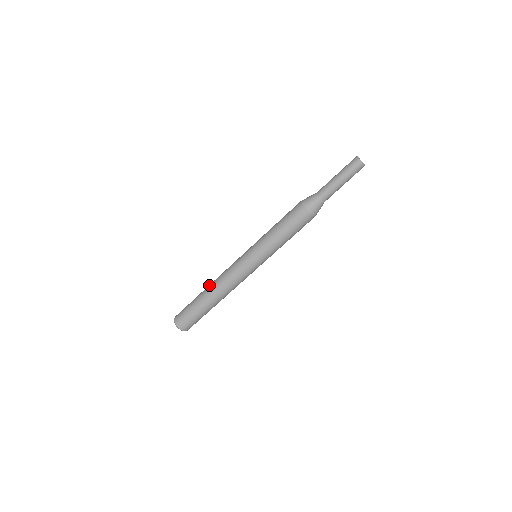
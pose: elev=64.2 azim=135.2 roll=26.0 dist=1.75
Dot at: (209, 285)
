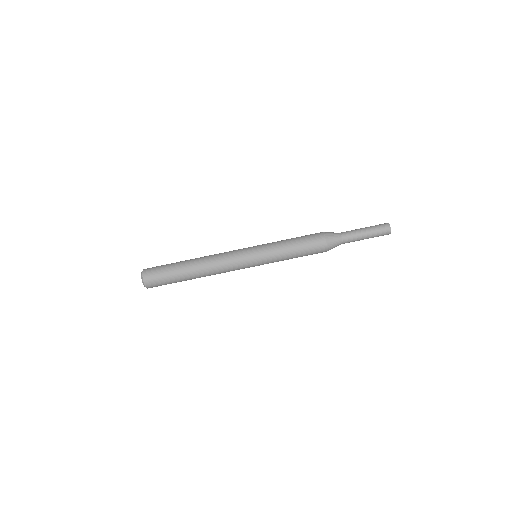
Dot at: (197, 258)
